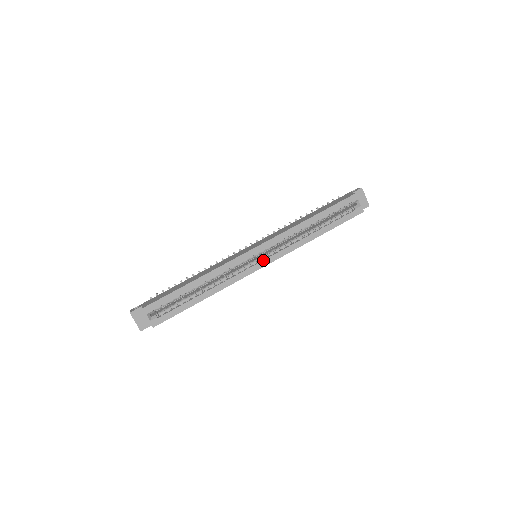
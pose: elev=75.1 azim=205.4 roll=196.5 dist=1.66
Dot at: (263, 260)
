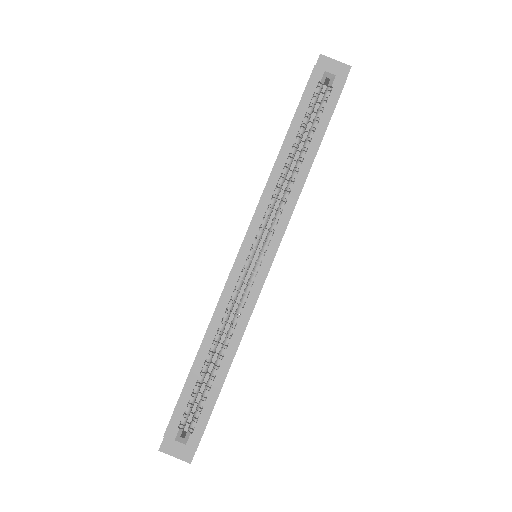
Dot at: (265, 254)
